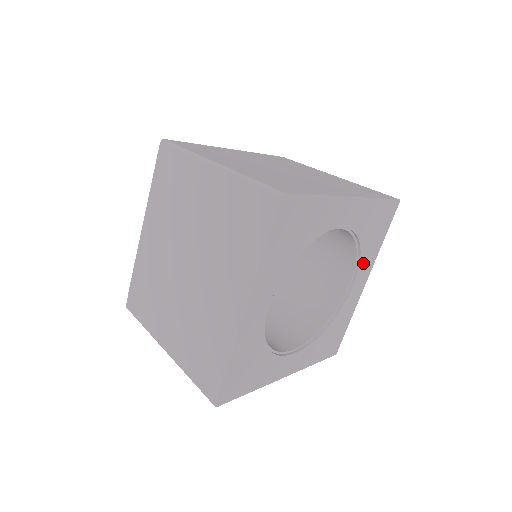
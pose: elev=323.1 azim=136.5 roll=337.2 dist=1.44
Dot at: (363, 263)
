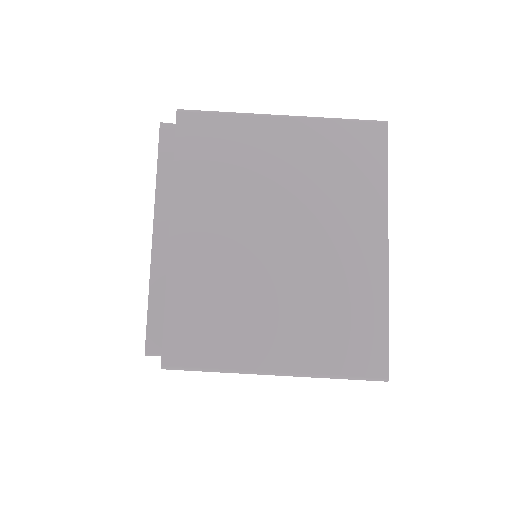
Dot at: occluded
